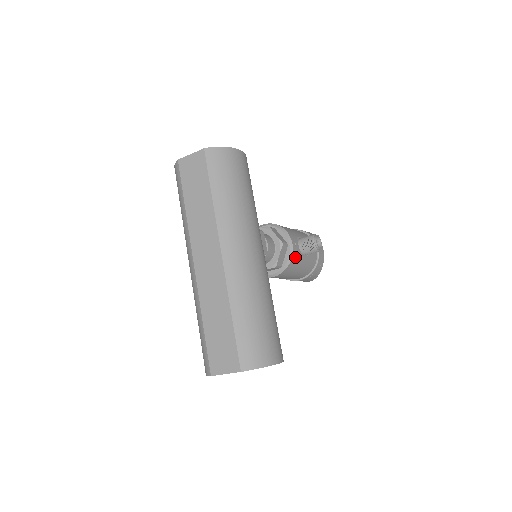
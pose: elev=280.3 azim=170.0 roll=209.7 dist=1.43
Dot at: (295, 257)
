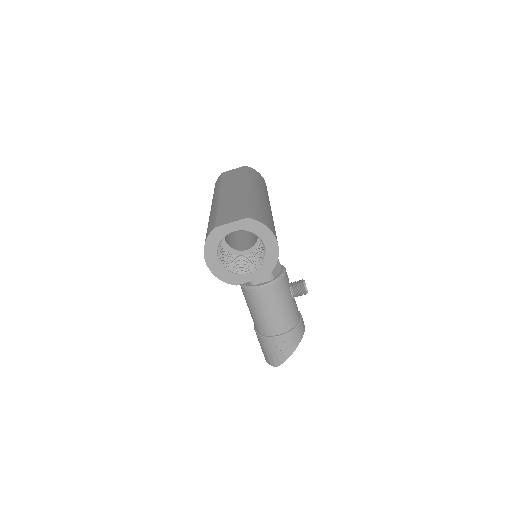
Dot at: (286, 281)
